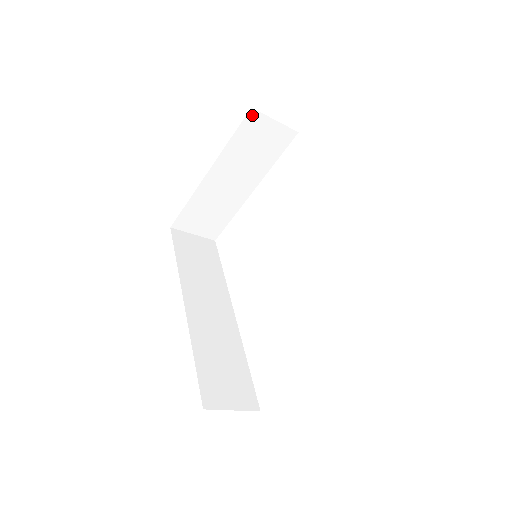
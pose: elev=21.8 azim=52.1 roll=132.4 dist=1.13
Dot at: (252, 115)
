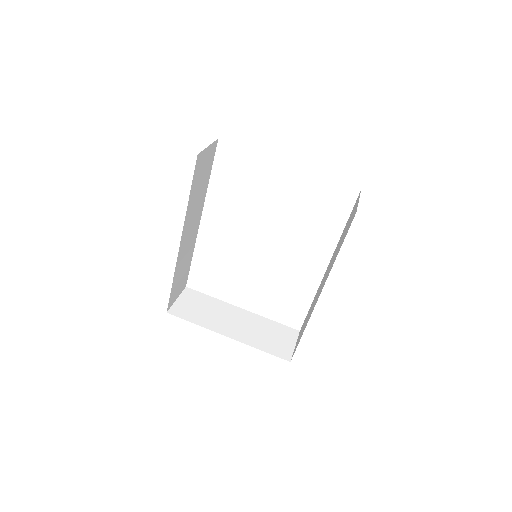
Dot at: occluded
